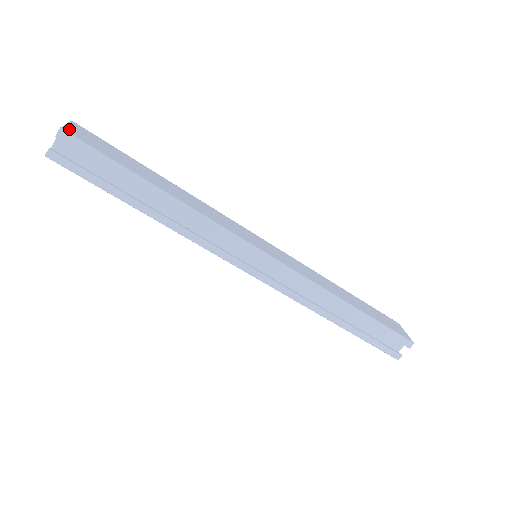
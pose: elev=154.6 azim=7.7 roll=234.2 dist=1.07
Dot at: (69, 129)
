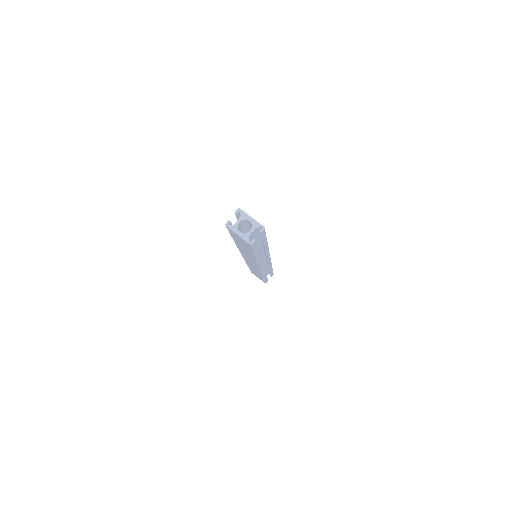
Dot at: (258, 223)
